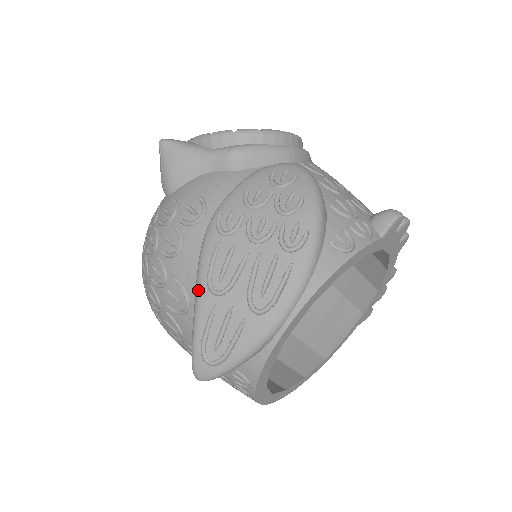
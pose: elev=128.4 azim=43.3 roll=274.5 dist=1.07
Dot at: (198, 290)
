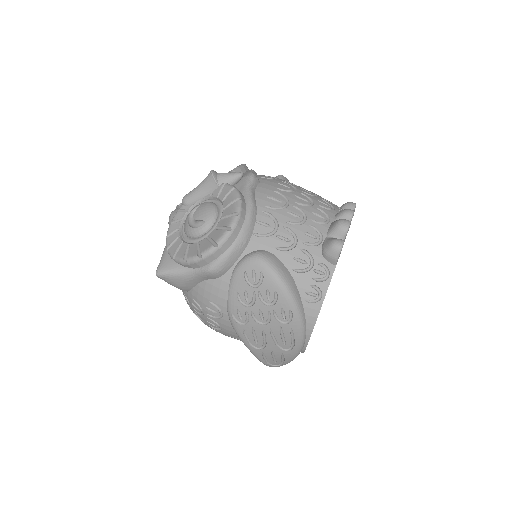
Dot at: (248, 348)
